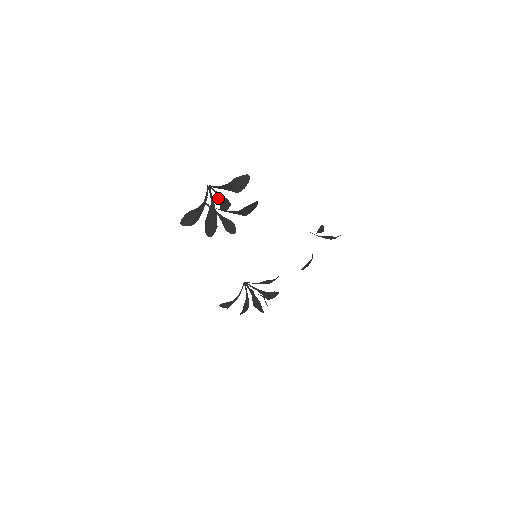
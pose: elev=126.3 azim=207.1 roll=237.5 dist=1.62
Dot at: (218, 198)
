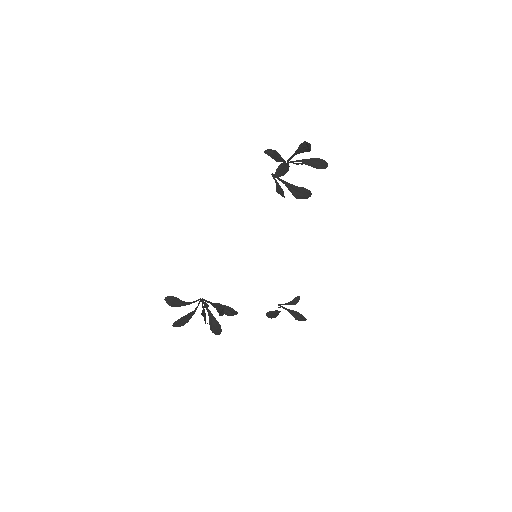
Dot at: (297, 163)
